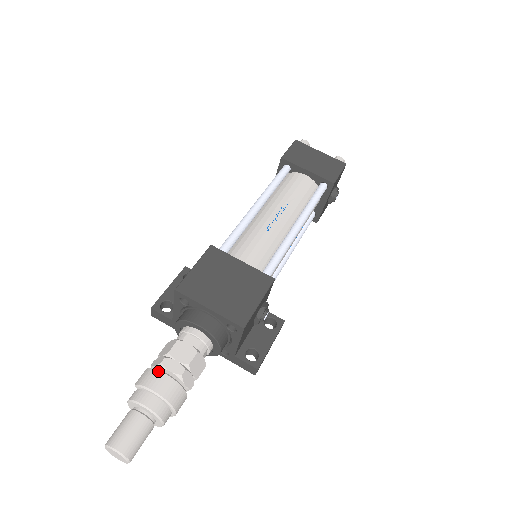
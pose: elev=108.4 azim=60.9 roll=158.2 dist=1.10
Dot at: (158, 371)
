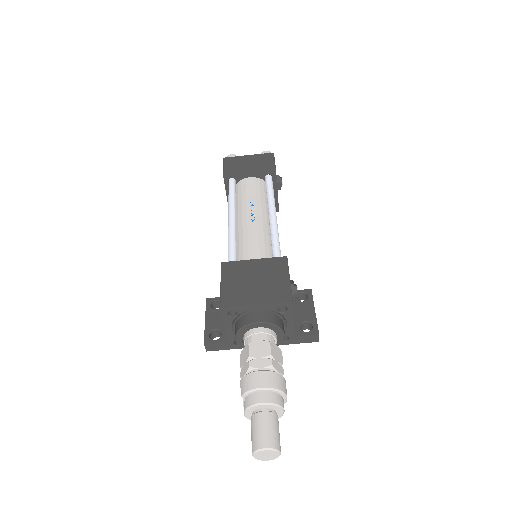
Dot at: (252, 373)
